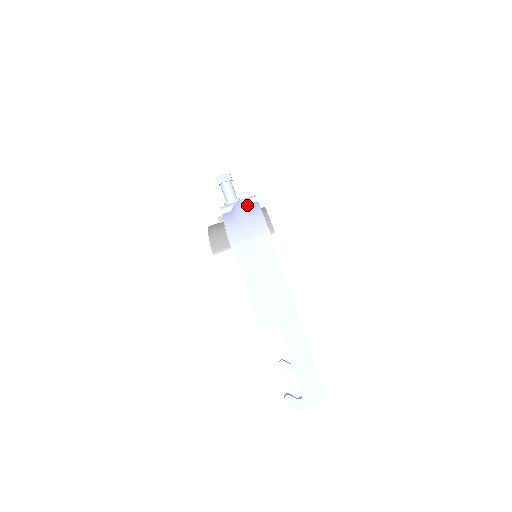
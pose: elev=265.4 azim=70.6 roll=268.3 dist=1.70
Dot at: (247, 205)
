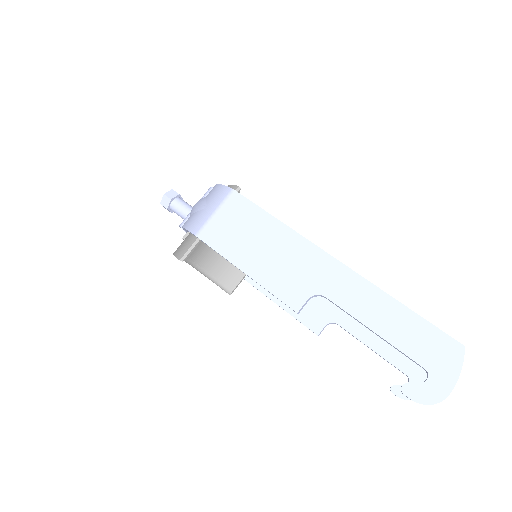
Dot at: occluded
